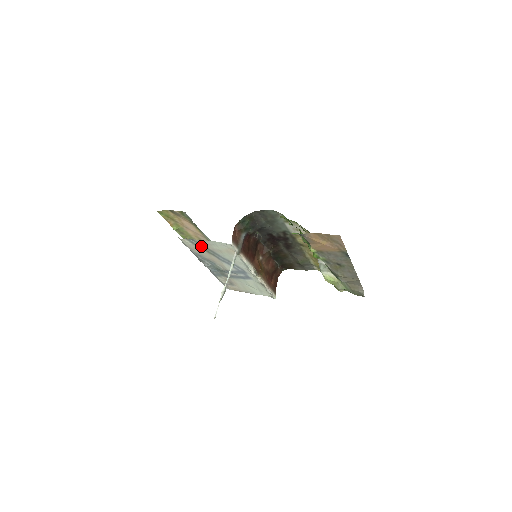
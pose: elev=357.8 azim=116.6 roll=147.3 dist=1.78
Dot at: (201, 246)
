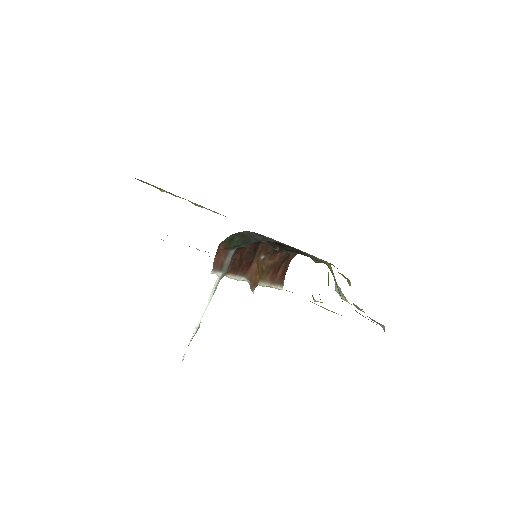
Dot at: occluded
